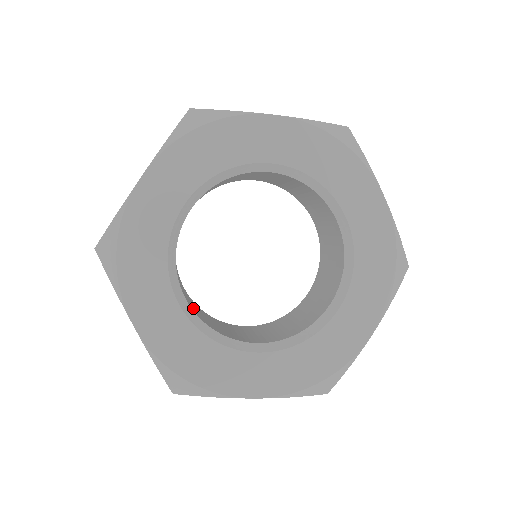
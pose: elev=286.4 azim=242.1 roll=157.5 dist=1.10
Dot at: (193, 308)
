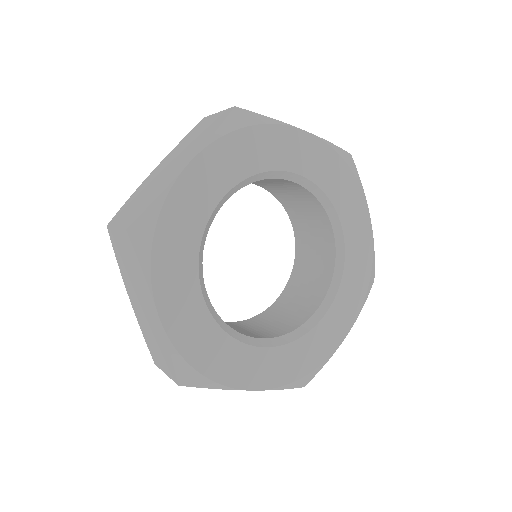
Dot at: occluded
